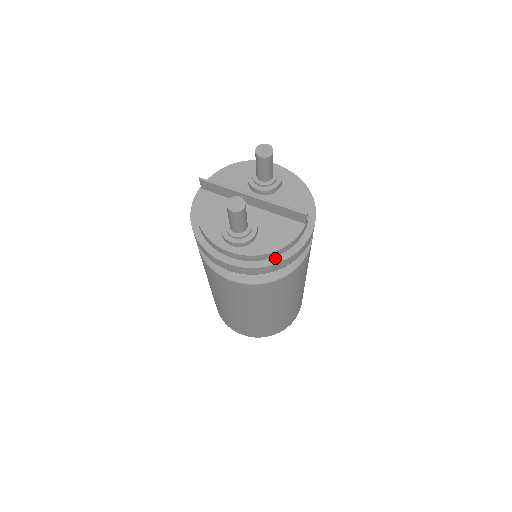
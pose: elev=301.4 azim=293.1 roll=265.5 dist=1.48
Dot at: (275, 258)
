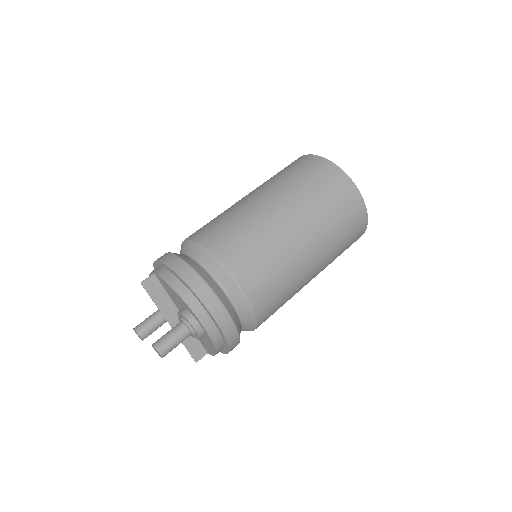
Dot at: occluded
